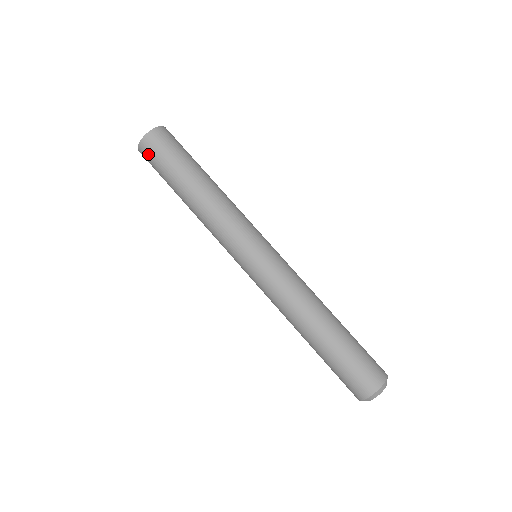
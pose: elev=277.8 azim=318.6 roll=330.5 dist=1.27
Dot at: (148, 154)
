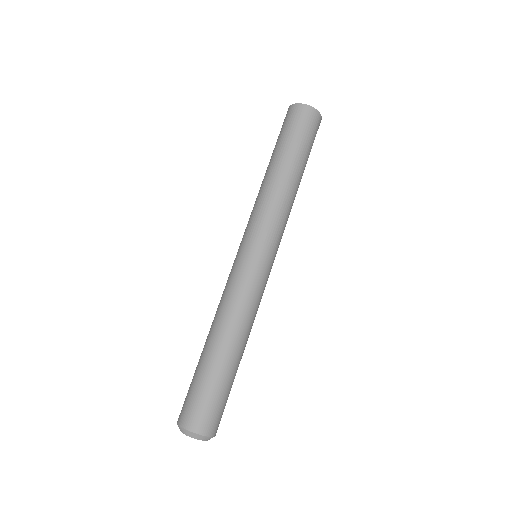
Dot at: (287, 117)
